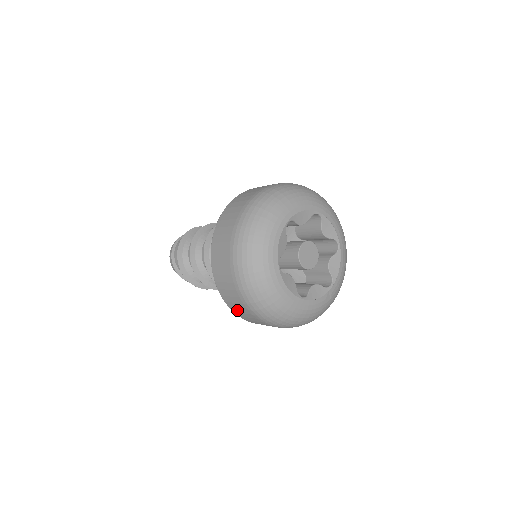
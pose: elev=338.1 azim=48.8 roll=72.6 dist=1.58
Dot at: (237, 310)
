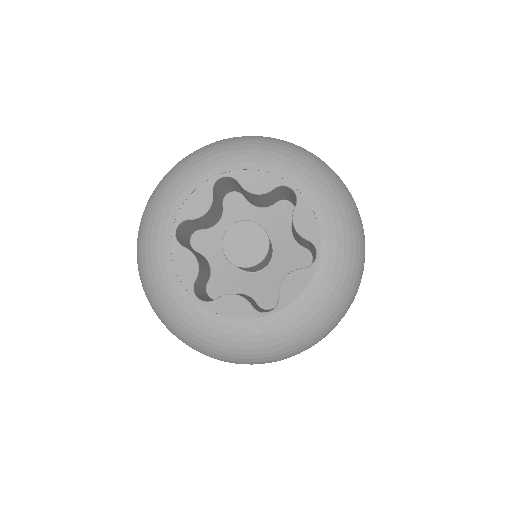
Dot at: occluded
